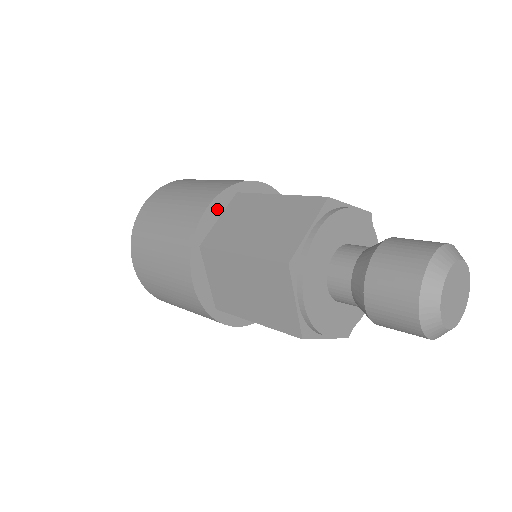
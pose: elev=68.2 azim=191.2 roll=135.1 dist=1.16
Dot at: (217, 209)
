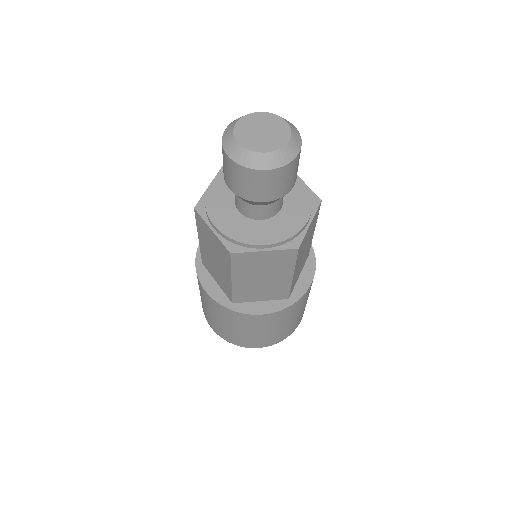
Dot at: occluded
